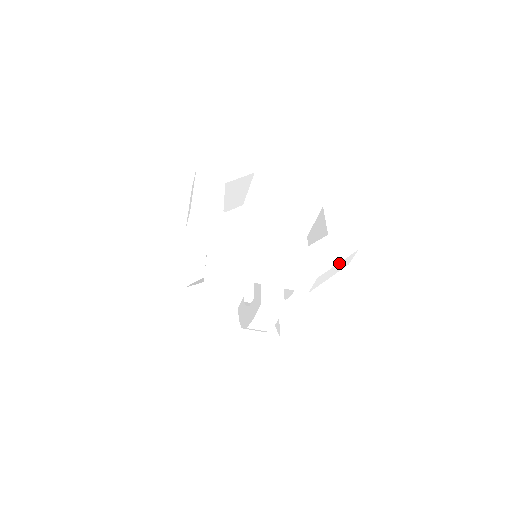
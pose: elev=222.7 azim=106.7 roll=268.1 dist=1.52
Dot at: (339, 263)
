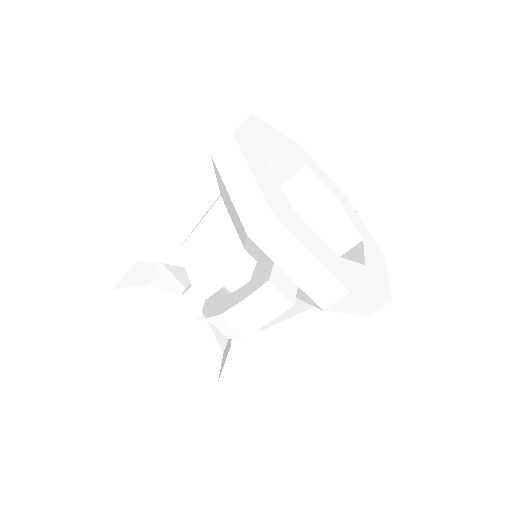
Dot at: (372, 298)
